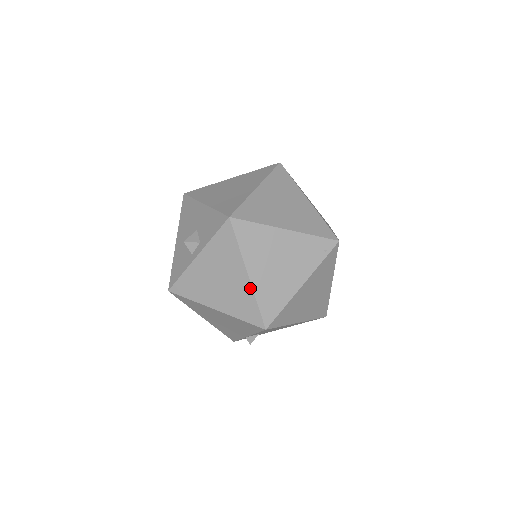
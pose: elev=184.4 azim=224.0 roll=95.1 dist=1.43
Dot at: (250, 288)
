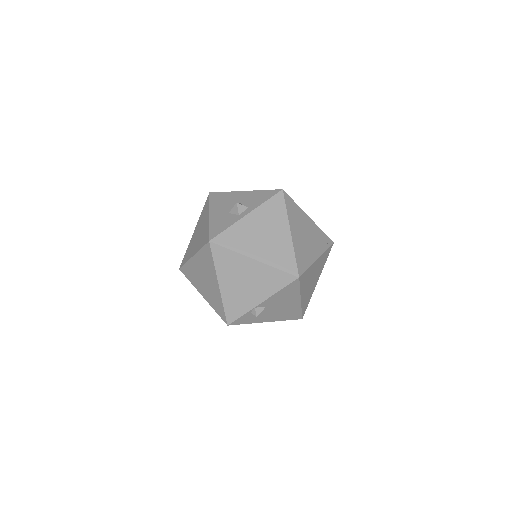
Dot at: (291, 243)
